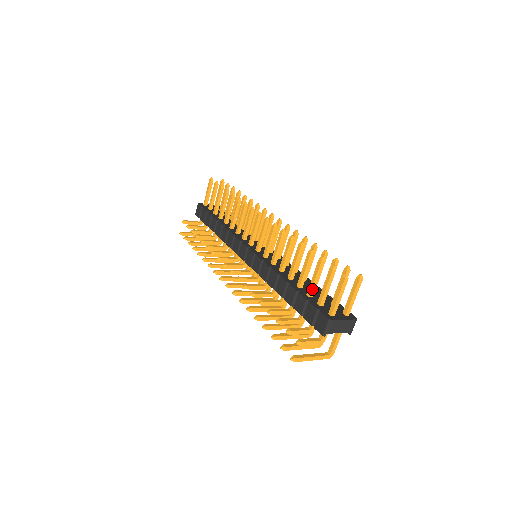
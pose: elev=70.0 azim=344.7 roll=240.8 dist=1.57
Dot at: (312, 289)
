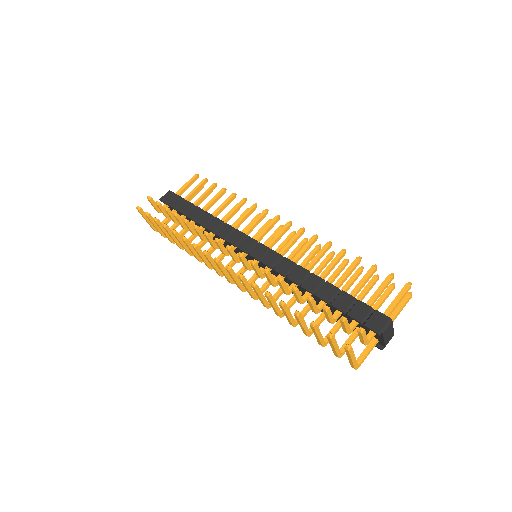
Dot at: (357, 292)
